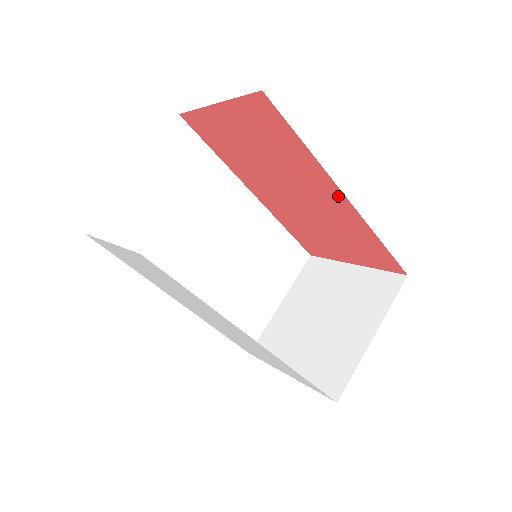
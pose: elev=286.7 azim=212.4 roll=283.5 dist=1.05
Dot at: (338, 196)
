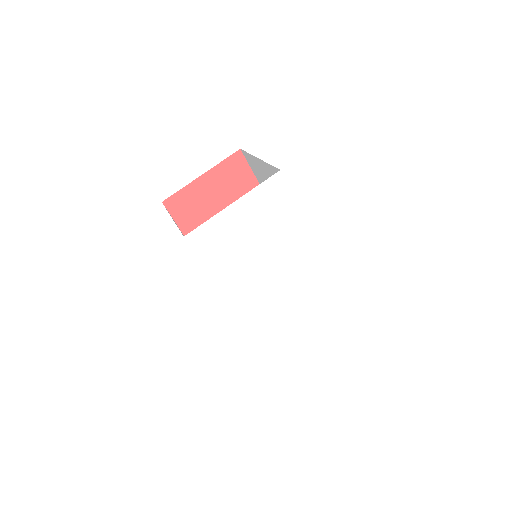
Dot at: occluded
